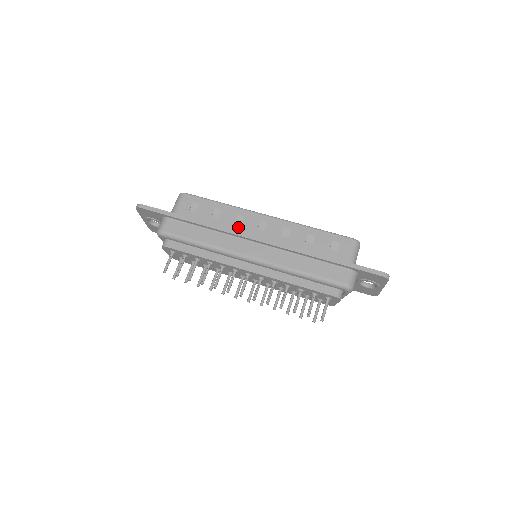
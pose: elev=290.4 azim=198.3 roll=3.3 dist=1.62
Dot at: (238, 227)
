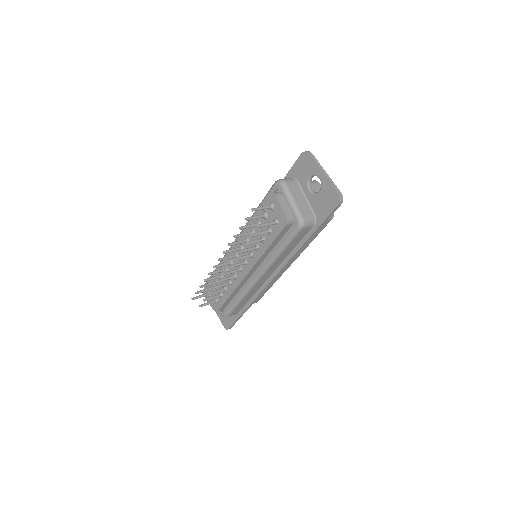
Dot at: occluded
